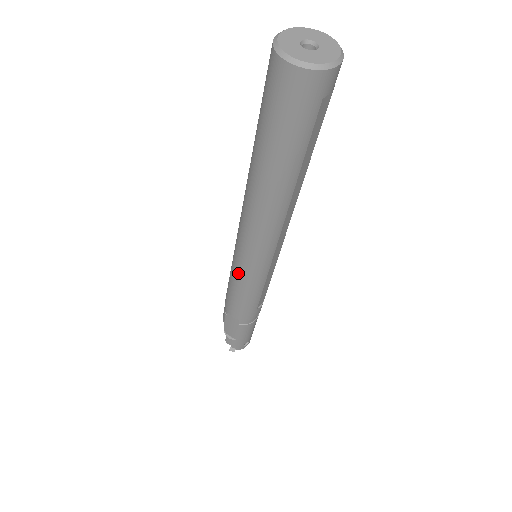
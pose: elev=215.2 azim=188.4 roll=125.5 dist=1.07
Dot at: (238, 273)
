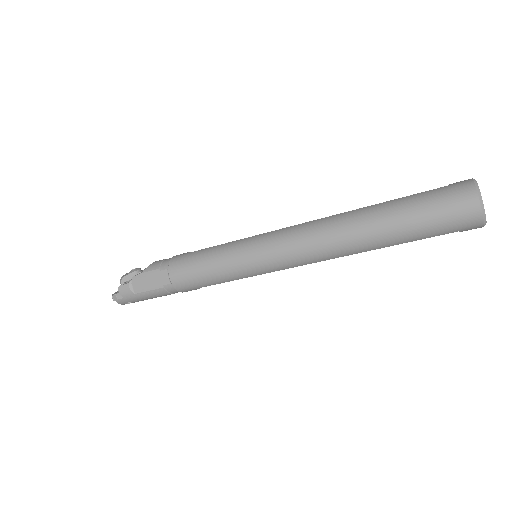
Dot at: (238, 255)
